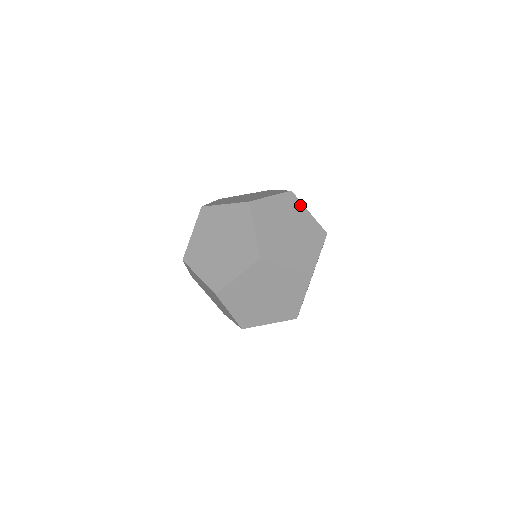
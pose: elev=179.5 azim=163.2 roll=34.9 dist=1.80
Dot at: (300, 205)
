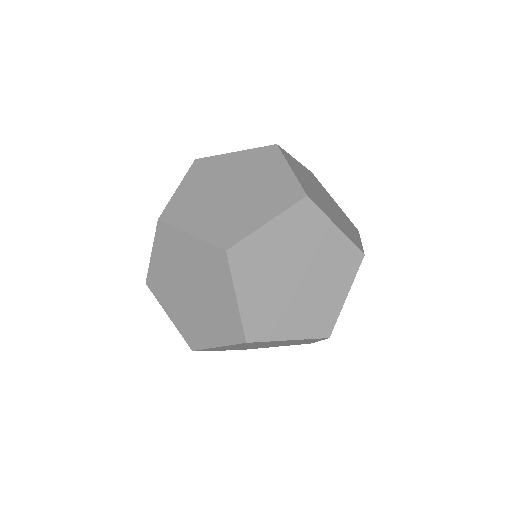
Dot at: (318, 340)
